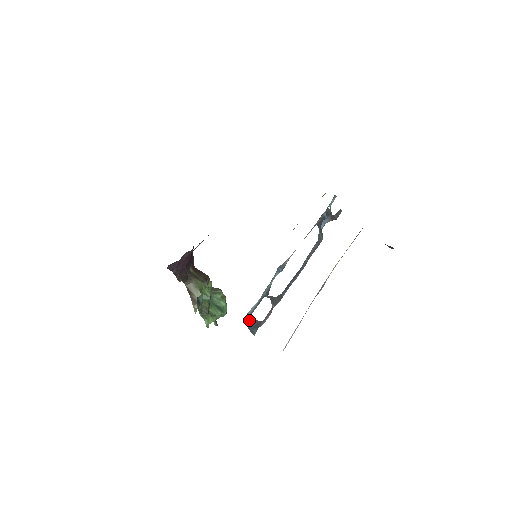
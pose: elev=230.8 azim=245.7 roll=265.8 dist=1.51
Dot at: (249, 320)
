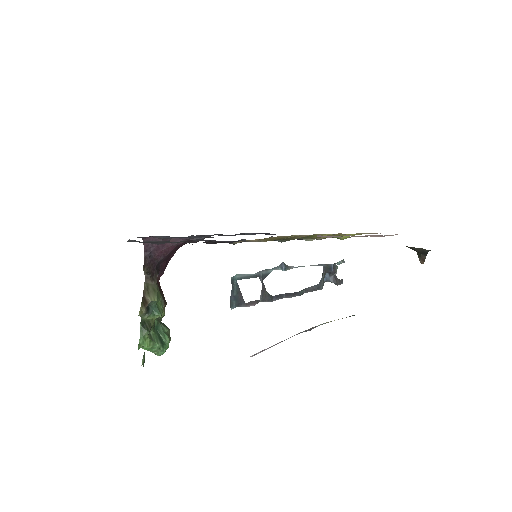
Dot at: (236, 283)
